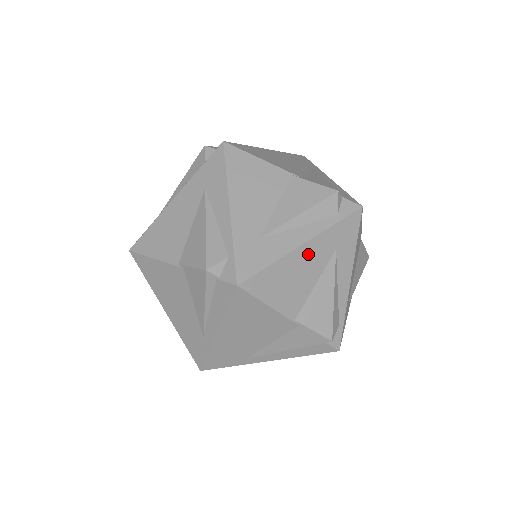
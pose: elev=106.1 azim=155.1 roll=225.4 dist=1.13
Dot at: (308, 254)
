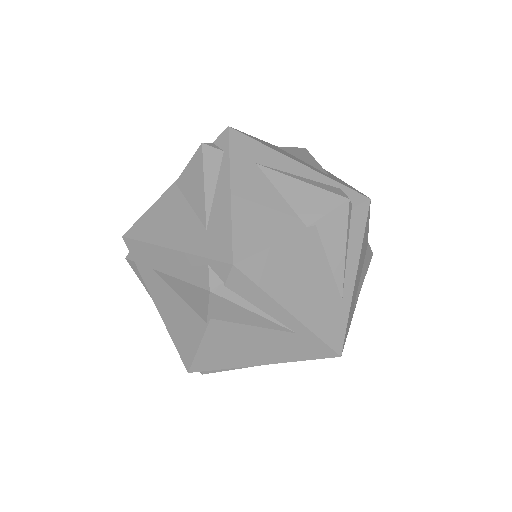
Dot at: occluded
